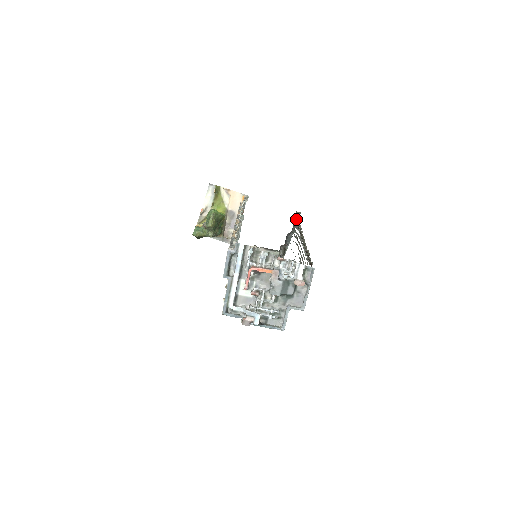
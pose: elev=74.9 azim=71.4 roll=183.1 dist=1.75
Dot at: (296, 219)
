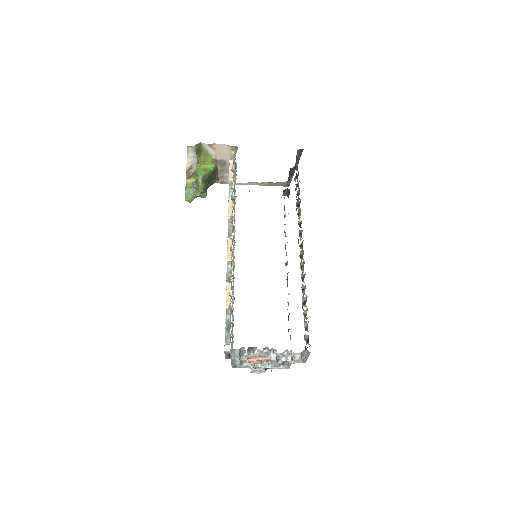
Dot at: (296, 185)
